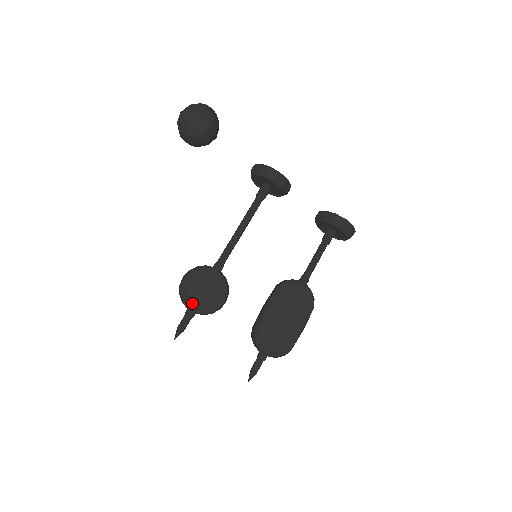
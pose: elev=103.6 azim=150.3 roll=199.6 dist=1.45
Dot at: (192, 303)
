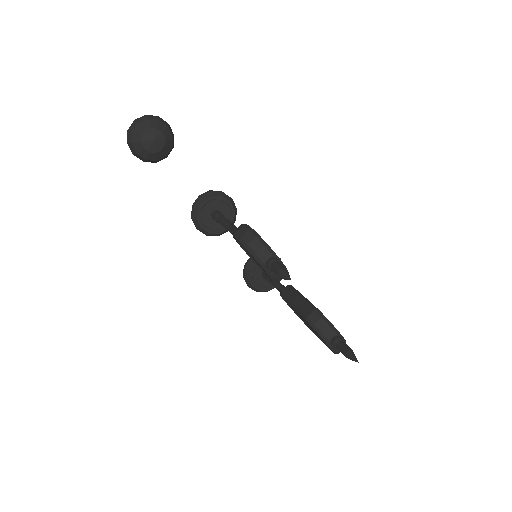
Dot at: (271, 251)
